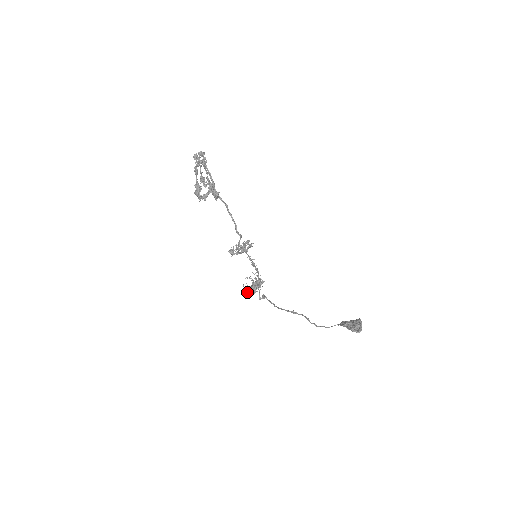
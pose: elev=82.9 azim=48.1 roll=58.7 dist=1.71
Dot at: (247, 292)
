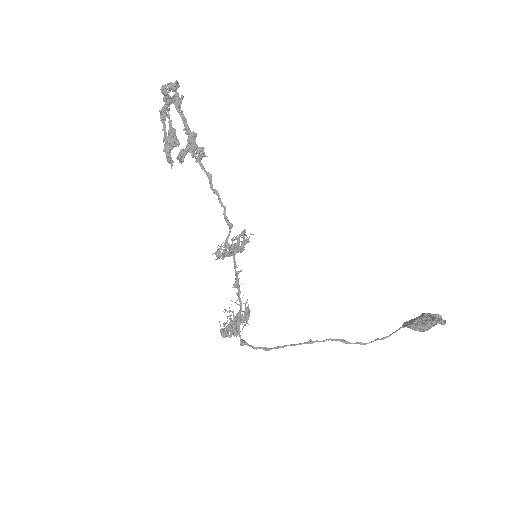
Dot at: (226, 334)
